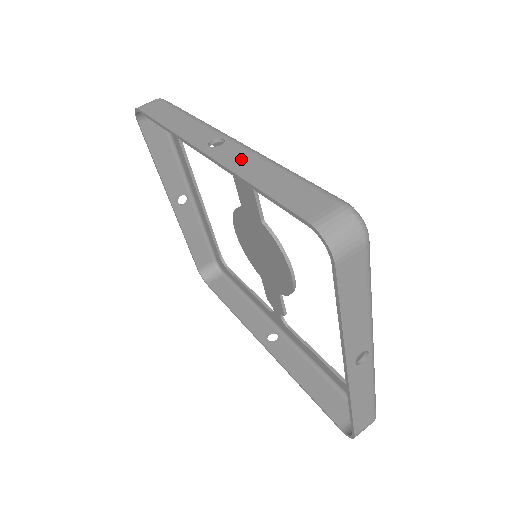
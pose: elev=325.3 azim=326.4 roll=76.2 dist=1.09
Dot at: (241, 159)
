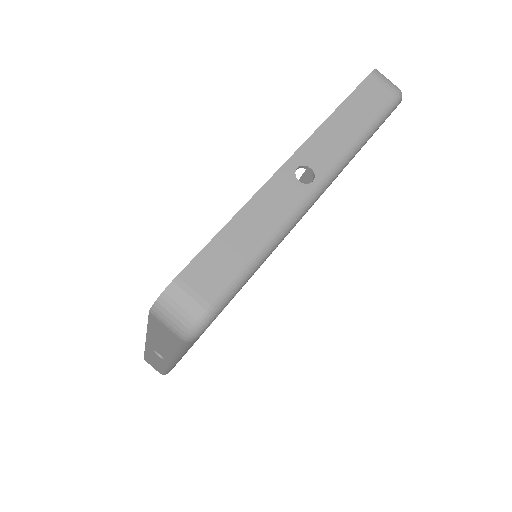
Dot at: occluded
